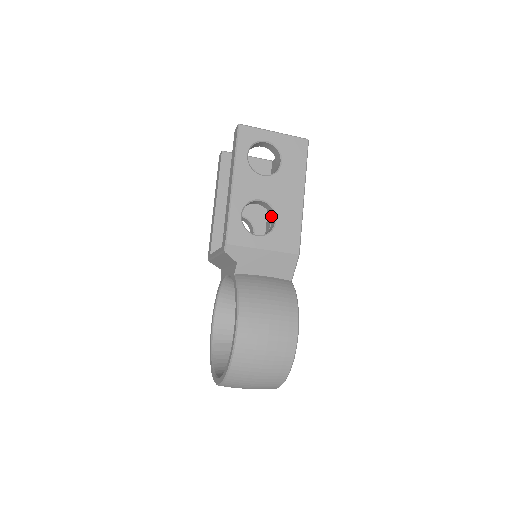
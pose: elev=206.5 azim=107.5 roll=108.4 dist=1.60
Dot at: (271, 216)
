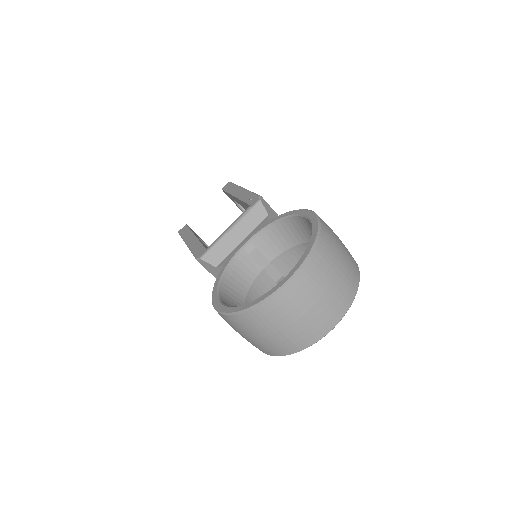
Dot at: occluded
